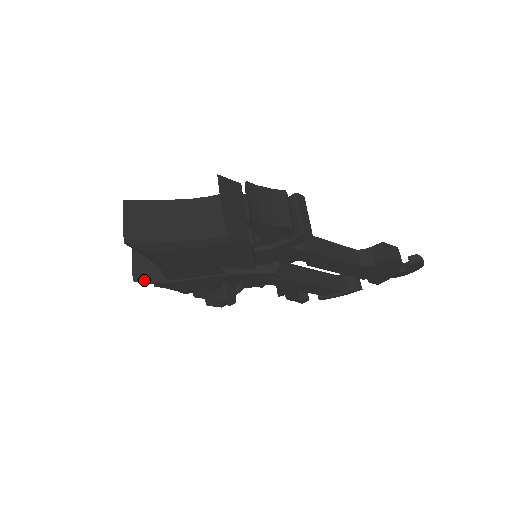
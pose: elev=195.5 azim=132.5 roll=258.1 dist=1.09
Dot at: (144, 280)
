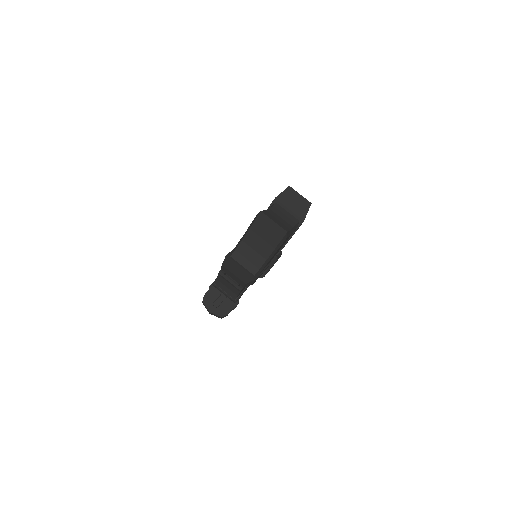
Dot at: (249, 281)
